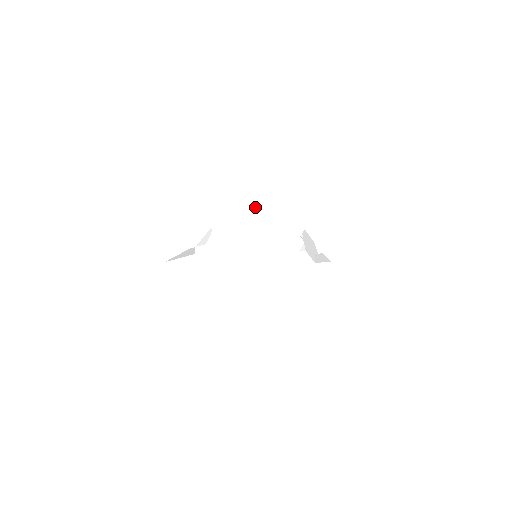
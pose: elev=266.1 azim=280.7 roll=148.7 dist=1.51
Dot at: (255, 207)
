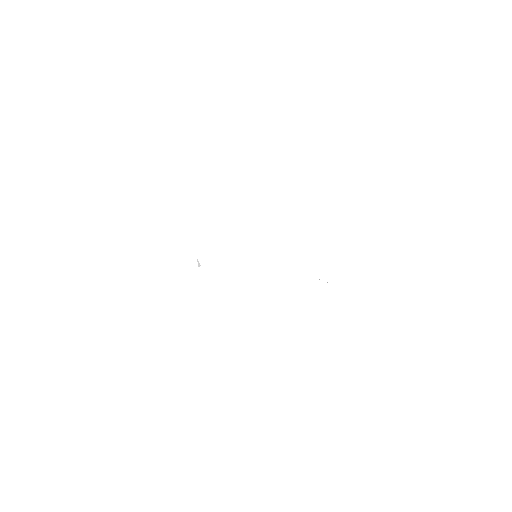
Dot at: (219, 184)
